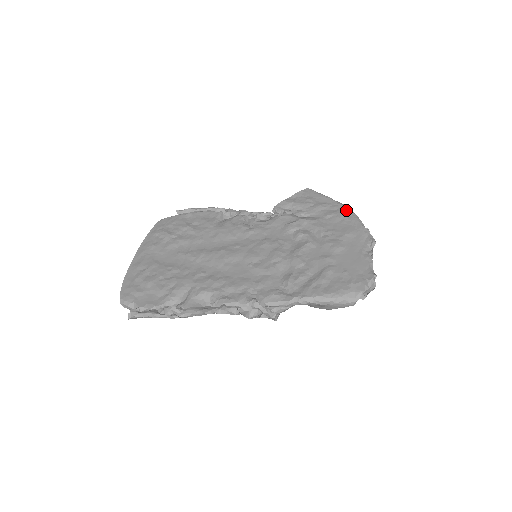
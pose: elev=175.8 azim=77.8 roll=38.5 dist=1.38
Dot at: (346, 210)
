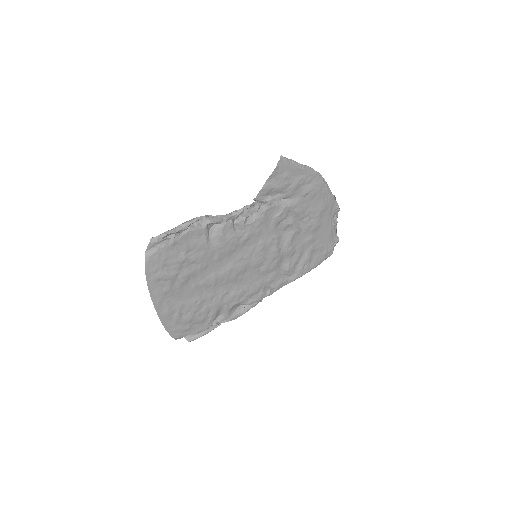
Dot at: (319, 181)
